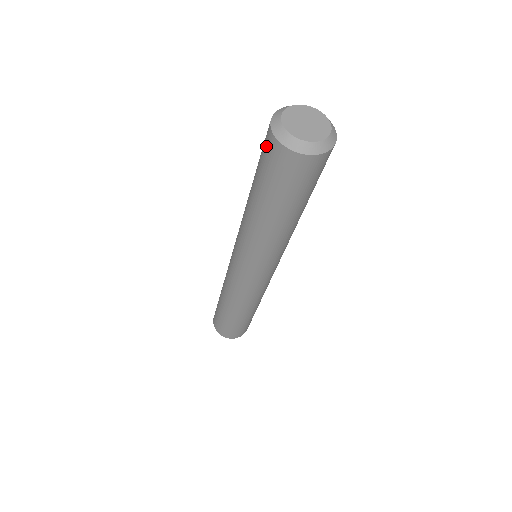
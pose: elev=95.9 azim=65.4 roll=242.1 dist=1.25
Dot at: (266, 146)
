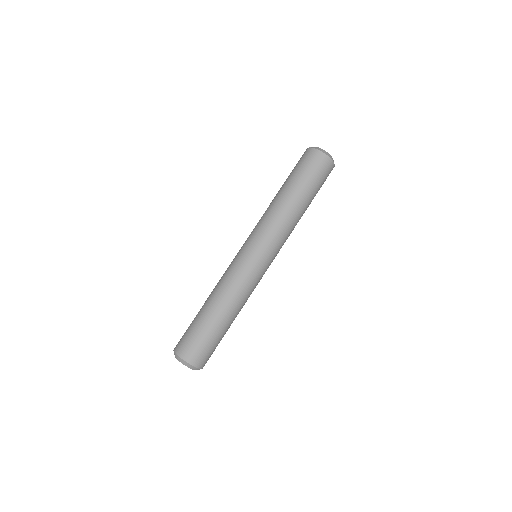
Dot at: occluded
